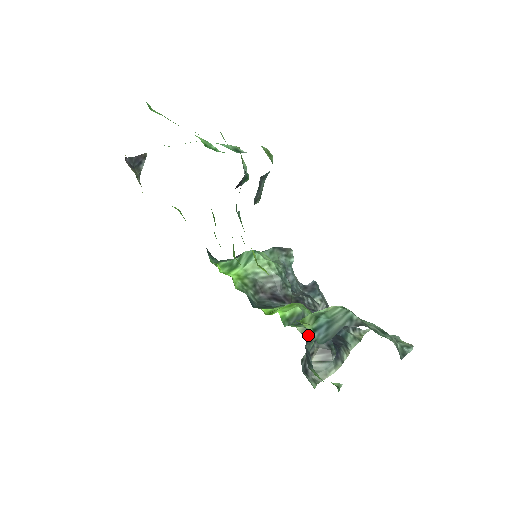
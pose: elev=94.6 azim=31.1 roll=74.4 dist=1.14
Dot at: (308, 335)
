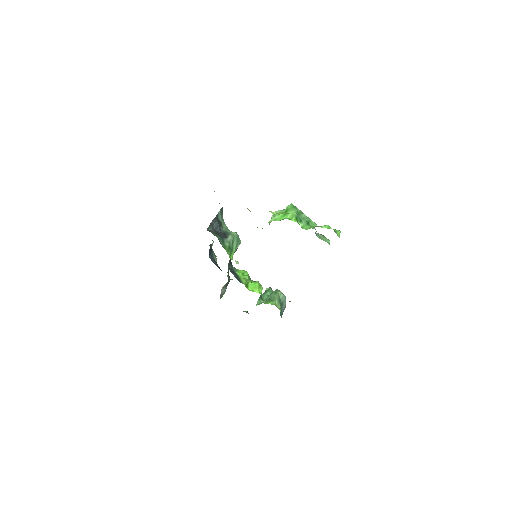
Dot at: (228, 277)
